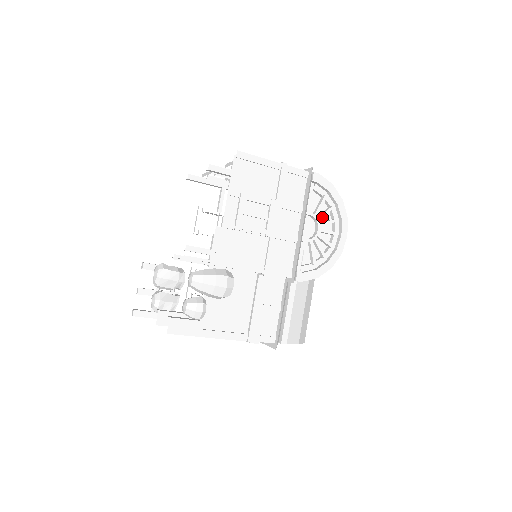
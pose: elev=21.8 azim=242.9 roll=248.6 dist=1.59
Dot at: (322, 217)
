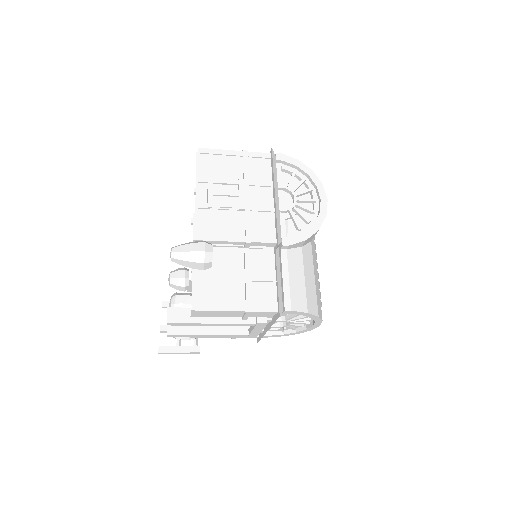
Dot at: (296, 188)
